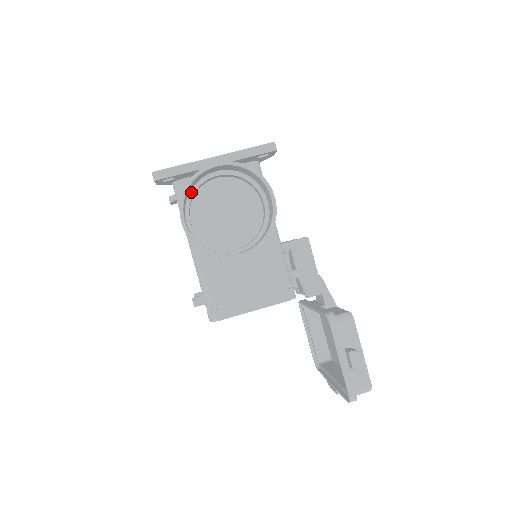
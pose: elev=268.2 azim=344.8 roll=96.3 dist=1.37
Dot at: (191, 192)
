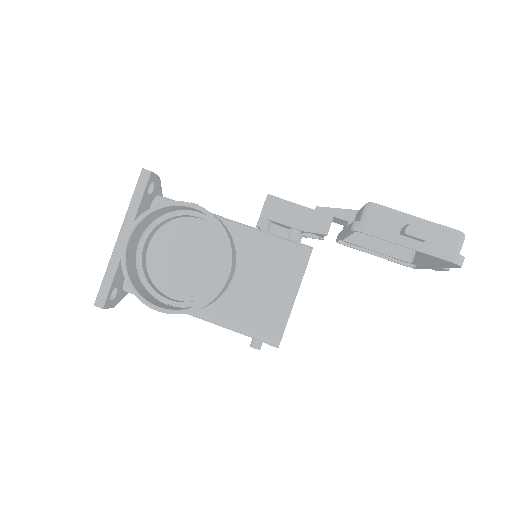
Dot at: (143, 280)
